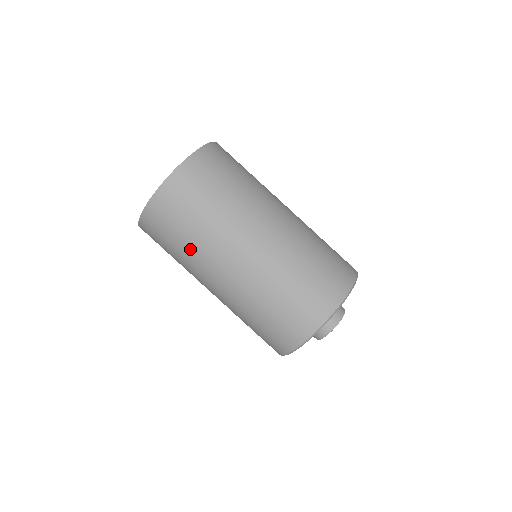
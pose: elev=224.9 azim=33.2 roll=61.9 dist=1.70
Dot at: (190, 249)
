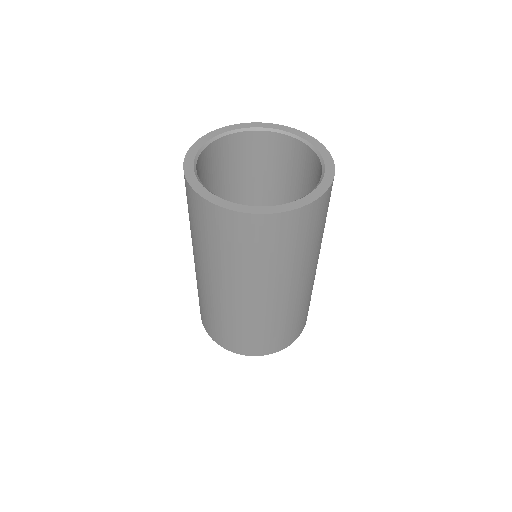
Dot at: (254, 268)
